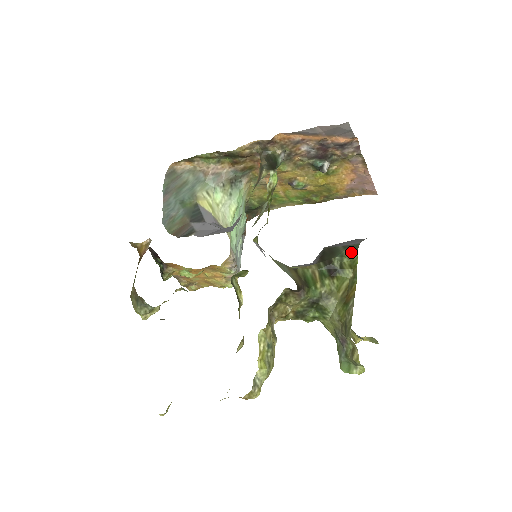
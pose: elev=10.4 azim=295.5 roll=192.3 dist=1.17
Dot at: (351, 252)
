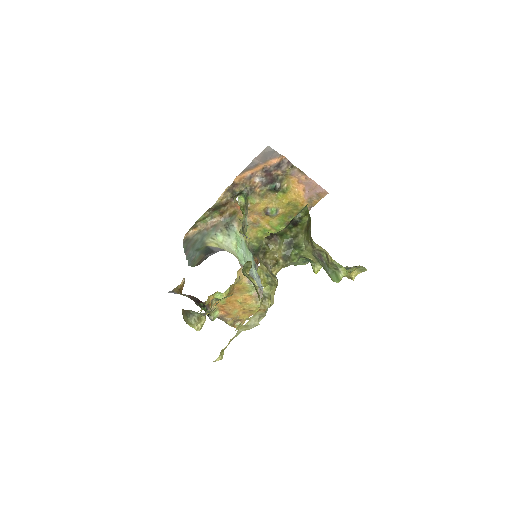
Dot at: (303, 209)
